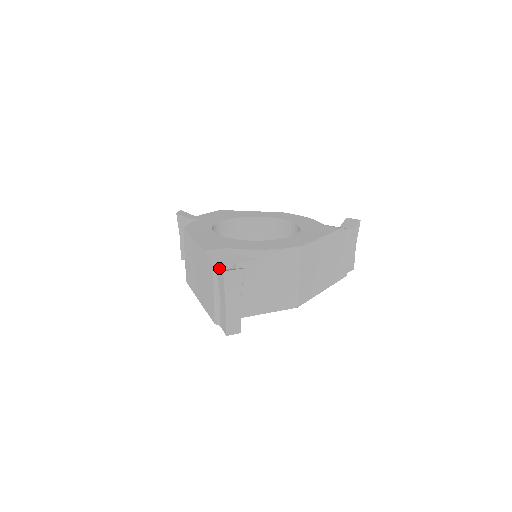
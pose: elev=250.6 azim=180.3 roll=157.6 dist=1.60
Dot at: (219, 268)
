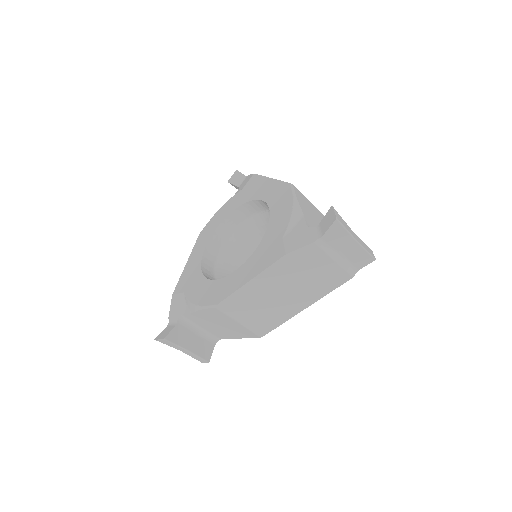
Dot at: (170, 321)
